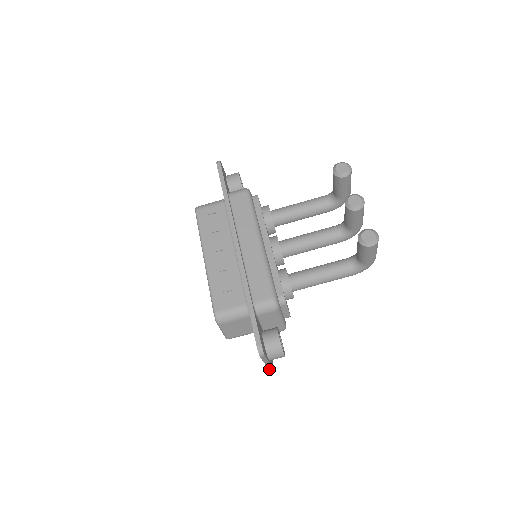
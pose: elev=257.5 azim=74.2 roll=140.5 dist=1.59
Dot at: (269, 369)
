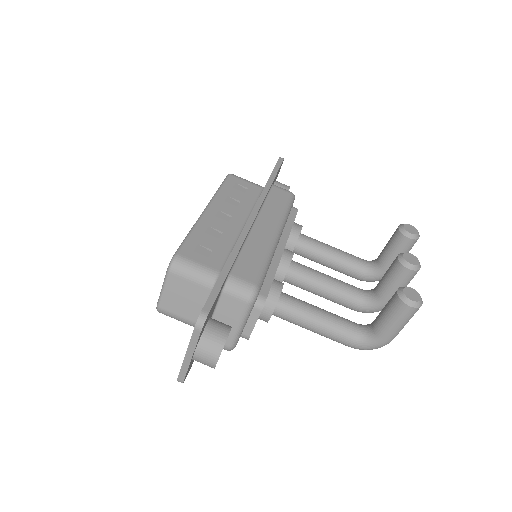
Dot at: (178, 377)
